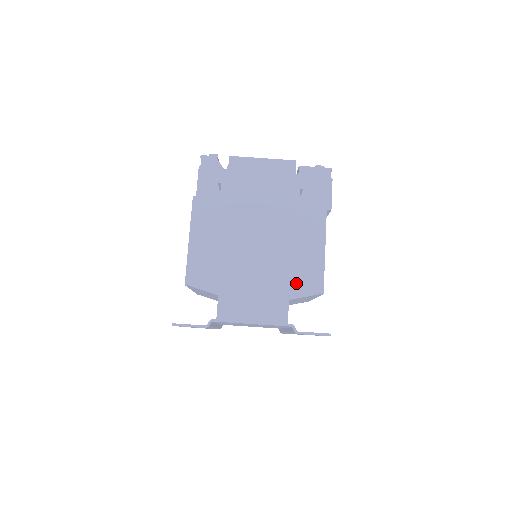
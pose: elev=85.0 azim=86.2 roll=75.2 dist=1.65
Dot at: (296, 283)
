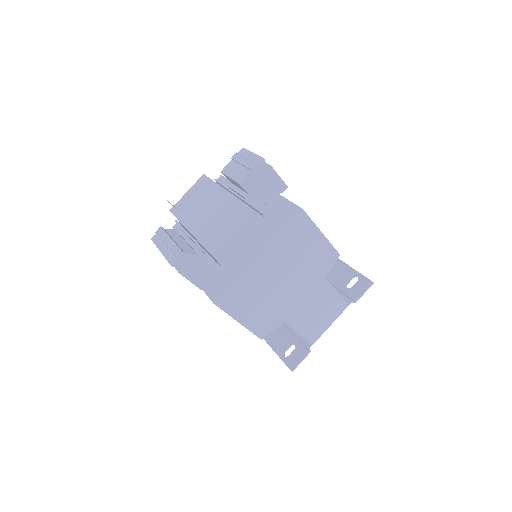
Dot at: (321, 268)
